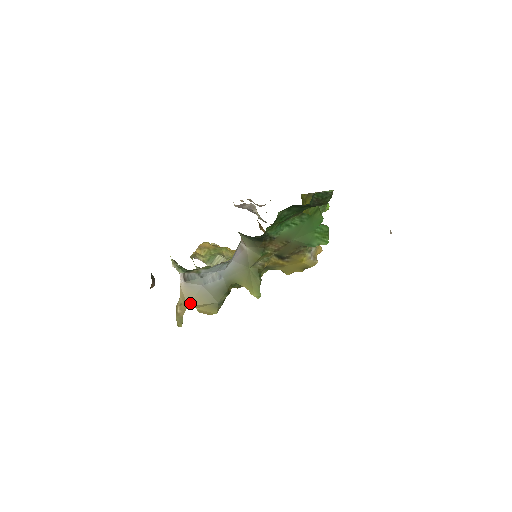
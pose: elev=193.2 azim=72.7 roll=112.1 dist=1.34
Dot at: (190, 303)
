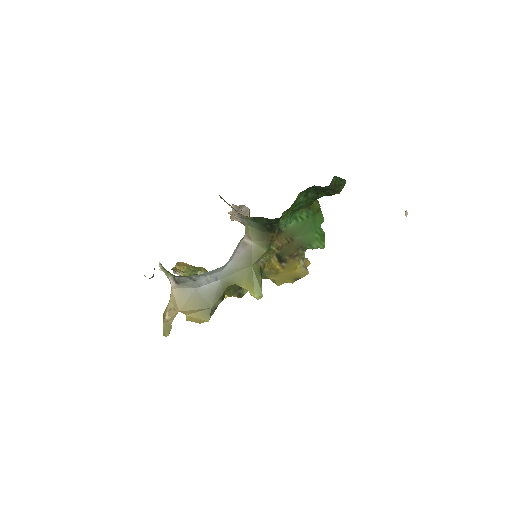
Dot at: (181, 308)
